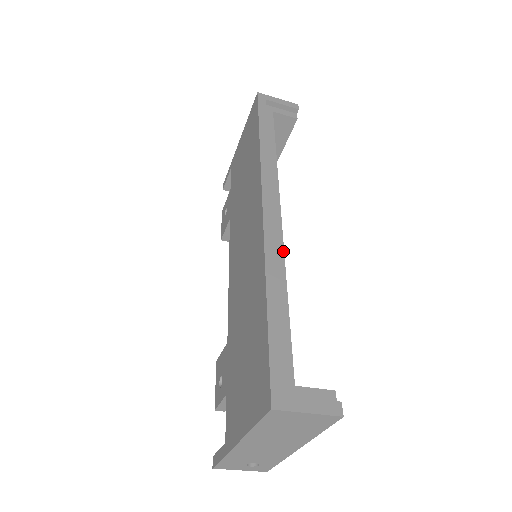
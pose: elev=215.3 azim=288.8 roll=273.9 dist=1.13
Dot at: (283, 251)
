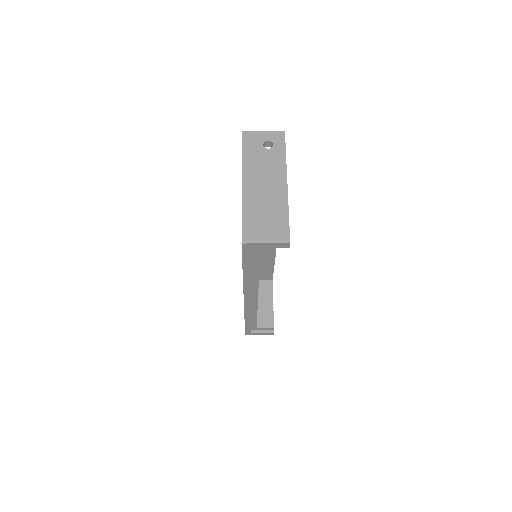
Dot at: (257, 307)
